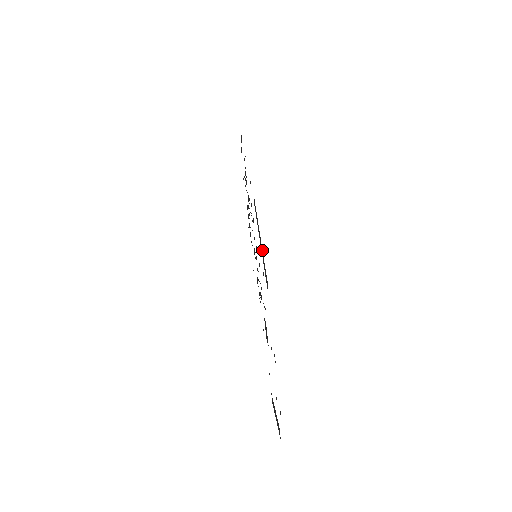
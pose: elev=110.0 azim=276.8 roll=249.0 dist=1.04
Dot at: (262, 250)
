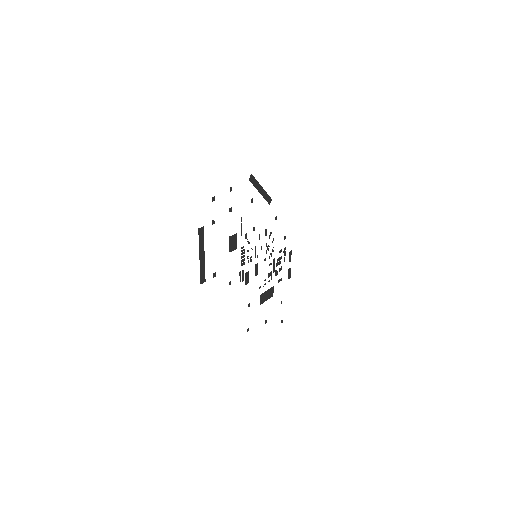
Dot at: occluded
